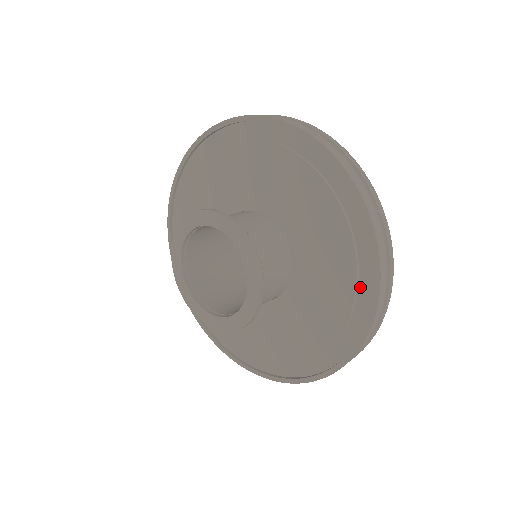
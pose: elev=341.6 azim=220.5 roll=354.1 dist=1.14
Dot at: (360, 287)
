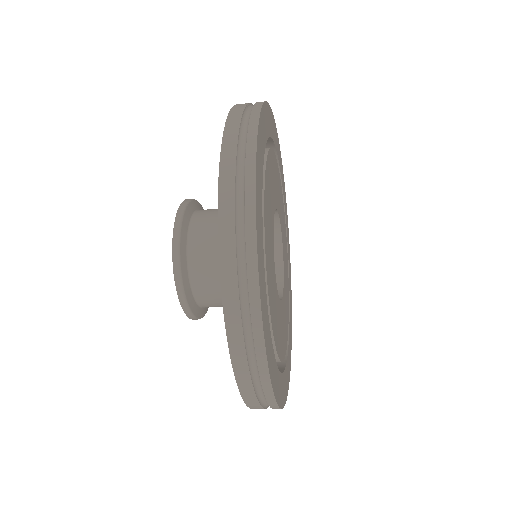
Dot at: occluded
